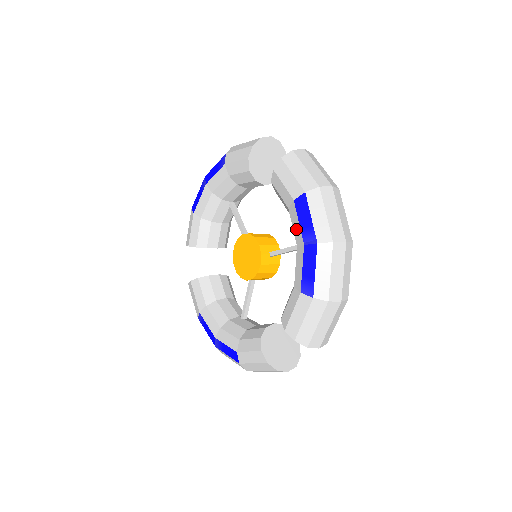
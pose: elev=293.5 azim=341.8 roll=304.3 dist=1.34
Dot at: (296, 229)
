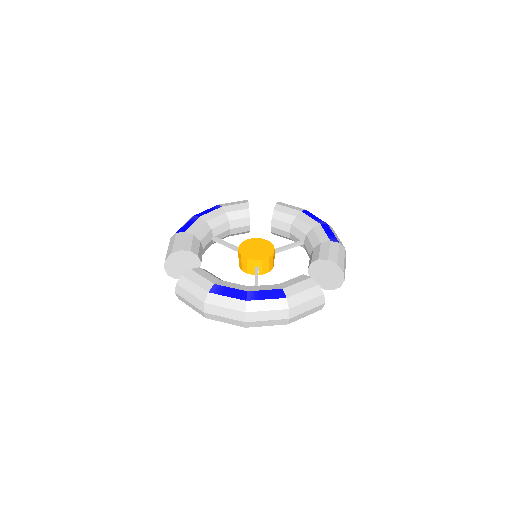
Dot at: (309, 221)
